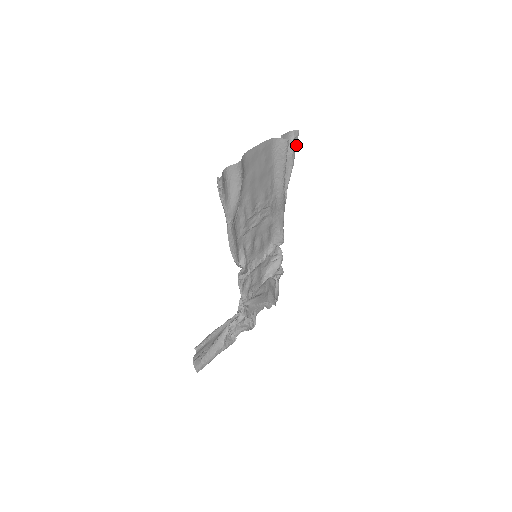
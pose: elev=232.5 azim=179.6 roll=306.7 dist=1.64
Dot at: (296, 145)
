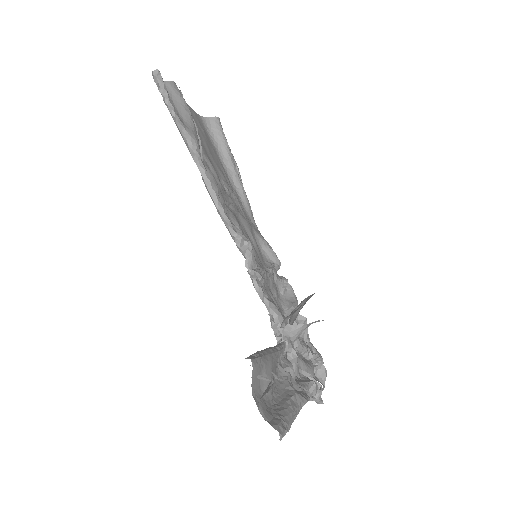
Dot at: occluded
